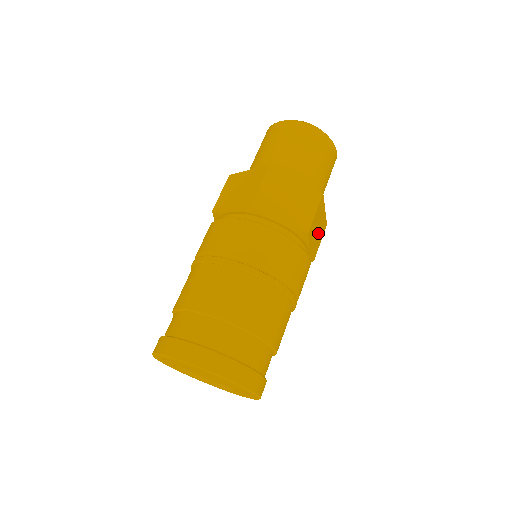
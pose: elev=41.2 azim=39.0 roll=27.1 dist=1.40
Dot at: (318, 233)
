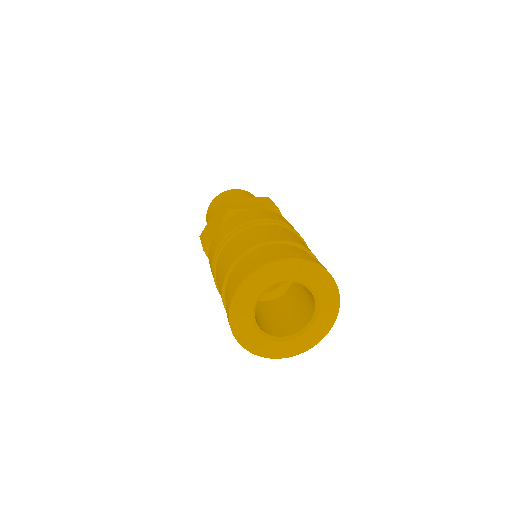
Dot at: occluded
